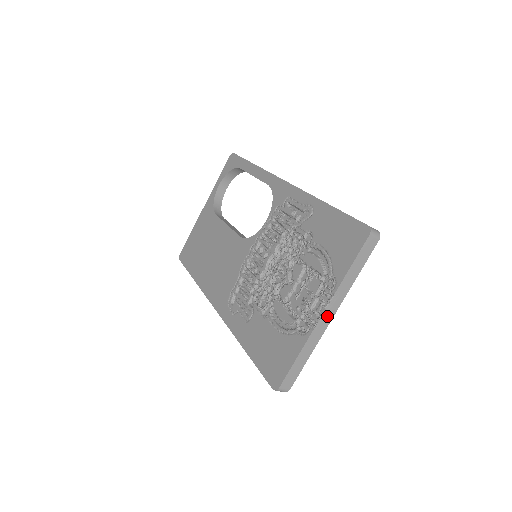
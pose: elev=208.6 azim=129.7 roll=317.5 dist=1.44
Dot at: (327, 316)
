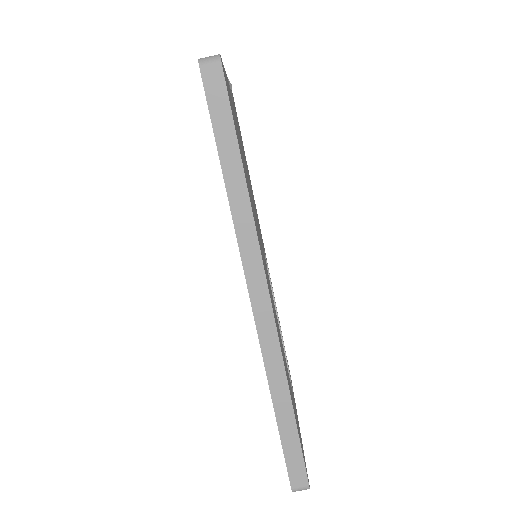
Dot at: occluded
